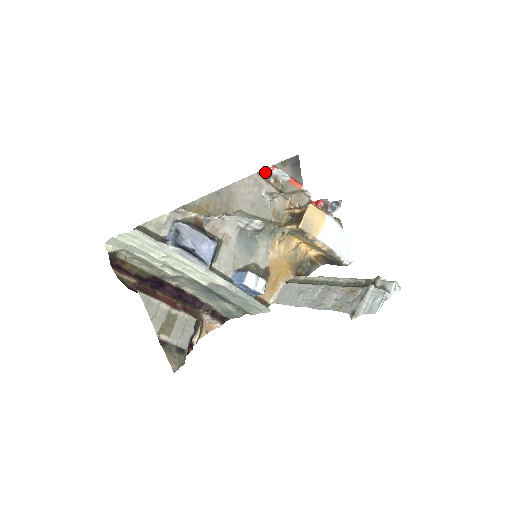
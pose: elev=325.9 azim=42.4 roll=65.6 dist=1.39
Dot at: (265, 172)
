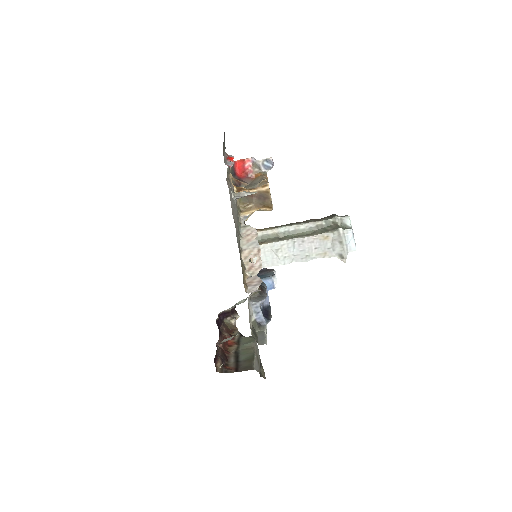
Dot at: occluded
